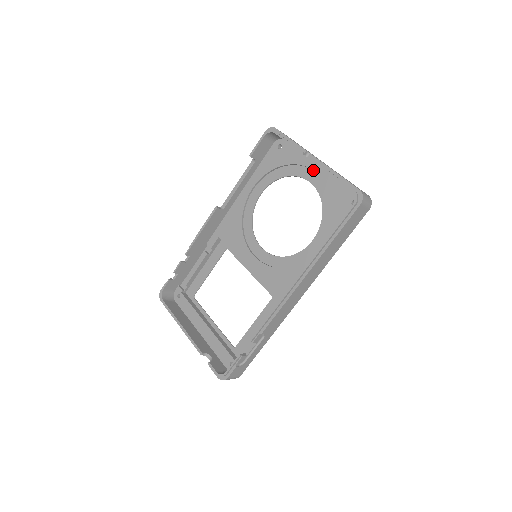
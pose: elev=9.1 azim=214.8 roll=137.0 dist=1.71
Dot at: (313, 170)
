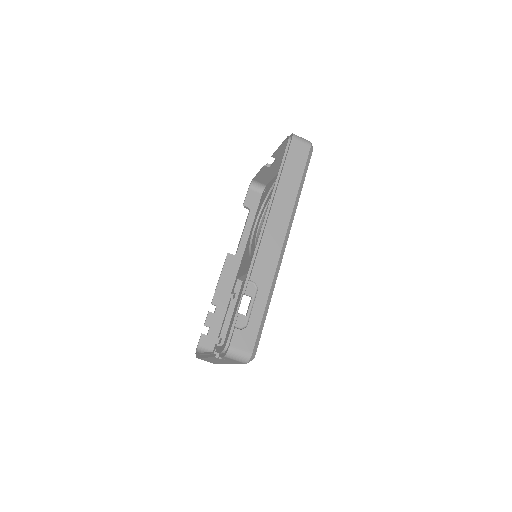
Dot at: occluded
